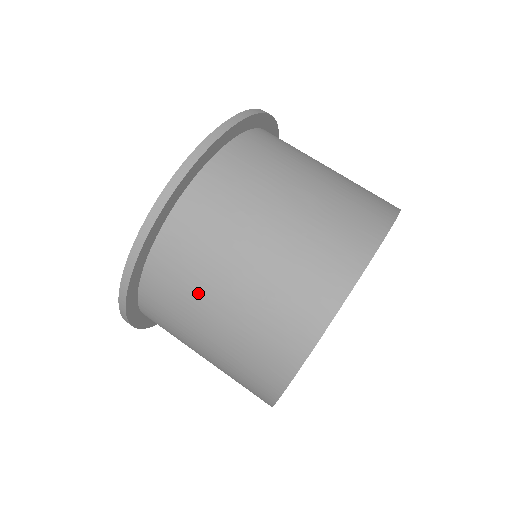
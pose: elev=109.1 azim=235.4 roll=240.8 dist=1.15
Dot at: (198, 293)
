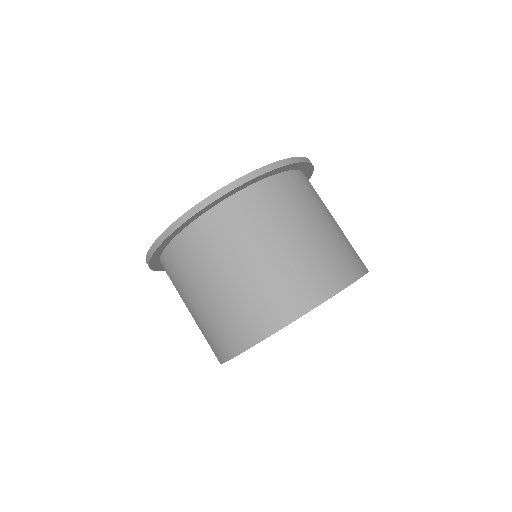
Dot at: (183, 291)
